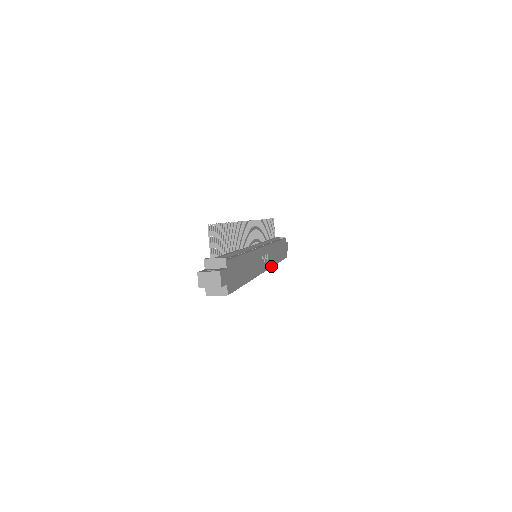
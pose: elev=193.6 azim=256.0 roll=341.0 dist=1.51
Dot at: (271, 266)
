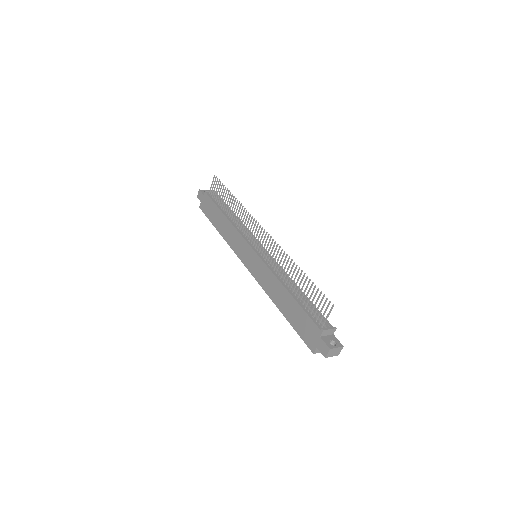
Dot at: occluded
